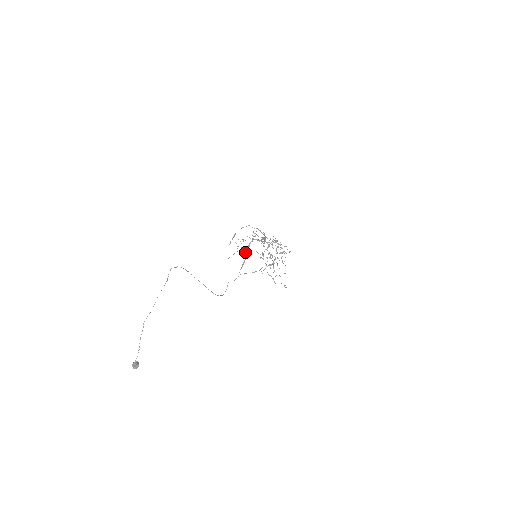
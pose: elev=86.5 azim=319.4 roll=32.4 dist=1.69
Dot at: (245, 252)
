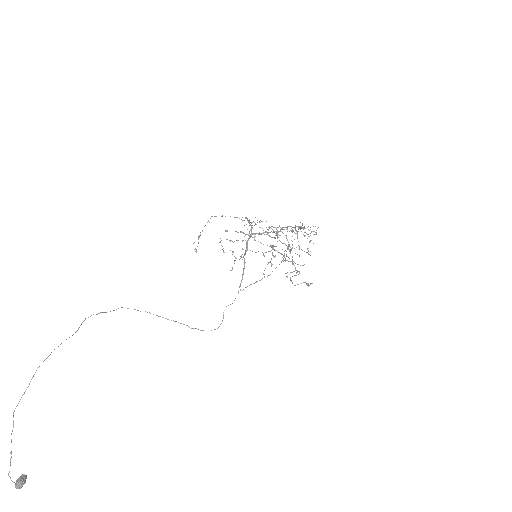
Dot at: (243, 256)
